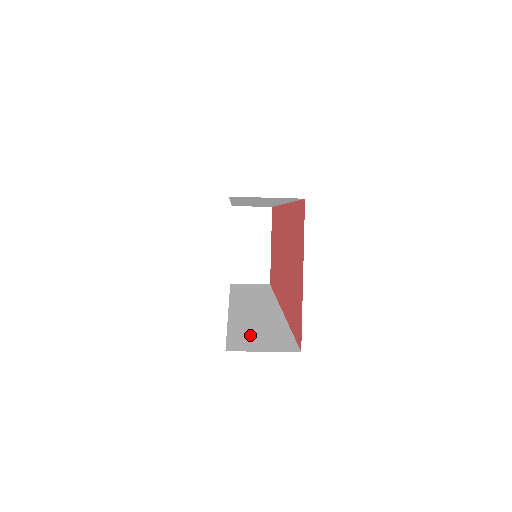
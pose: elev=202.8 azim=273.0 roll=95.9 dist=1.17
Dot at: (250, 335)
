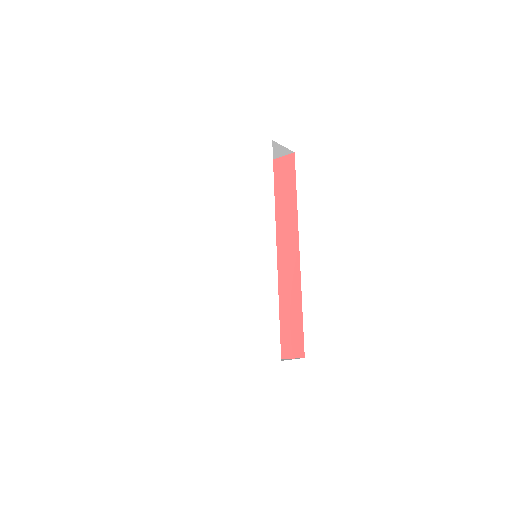
Dot at: occluded
